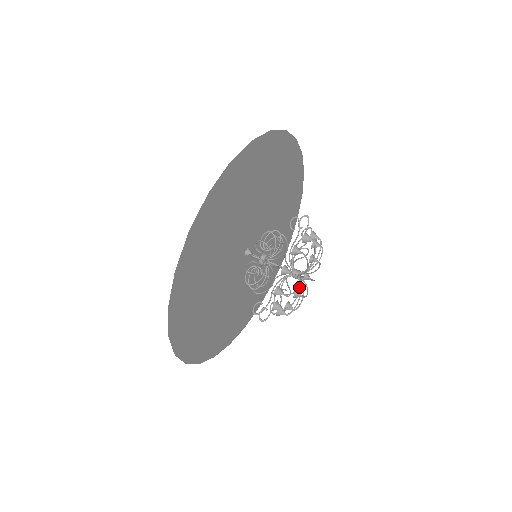
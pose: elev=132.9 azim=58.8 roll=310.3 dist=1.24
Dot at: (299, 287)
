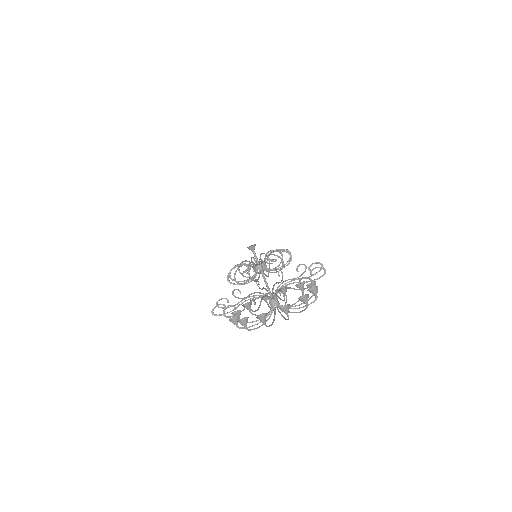
Dot at: occluded
